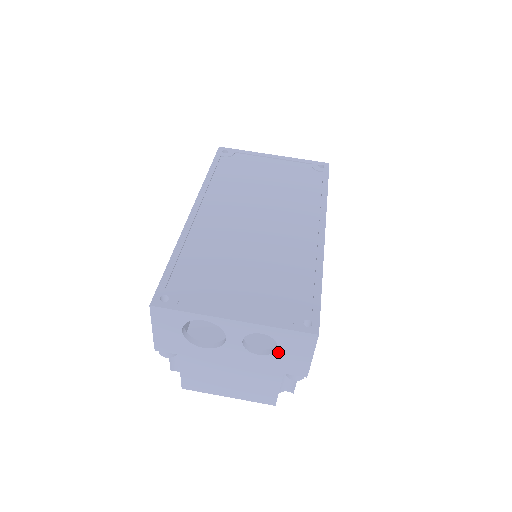
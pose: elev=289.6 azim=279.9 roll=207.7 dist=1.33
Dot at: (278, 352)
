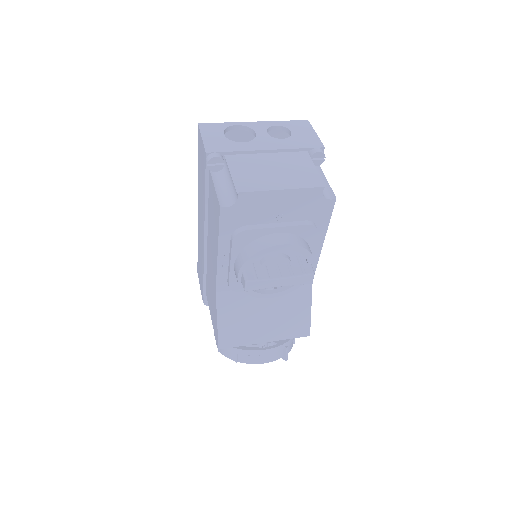
Dot at: (293, 135)
